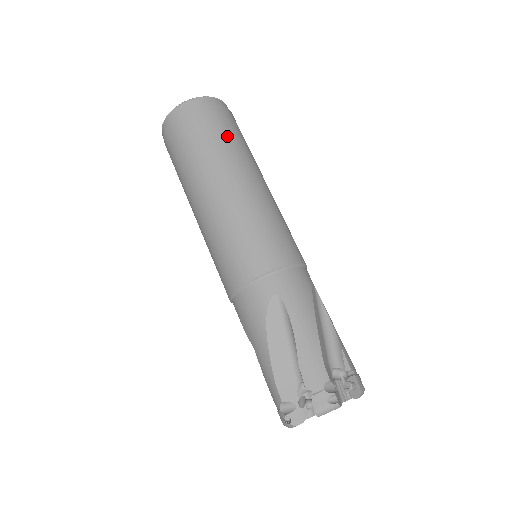
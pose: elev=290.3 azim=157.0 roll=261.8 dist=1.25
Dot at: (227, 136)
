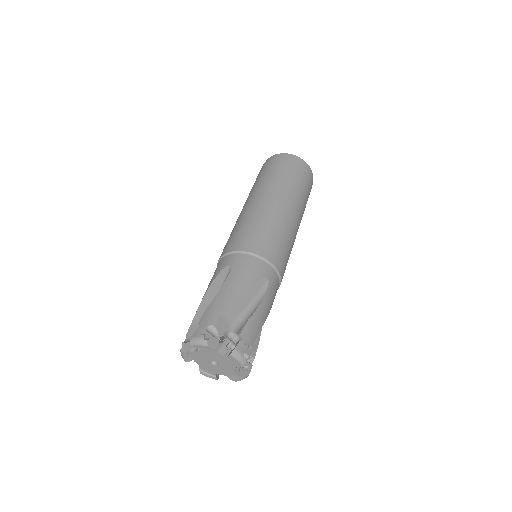
Dot at: (285, 176)
